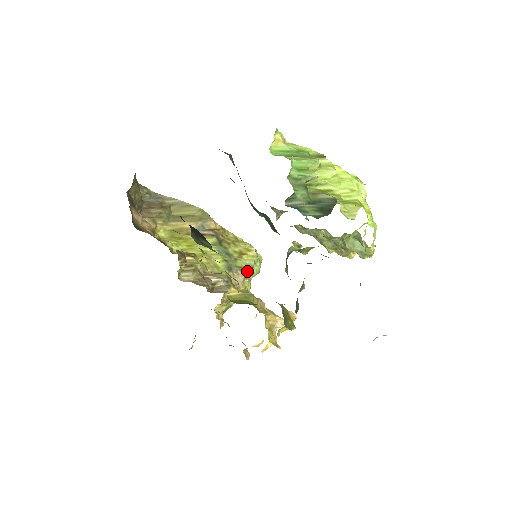
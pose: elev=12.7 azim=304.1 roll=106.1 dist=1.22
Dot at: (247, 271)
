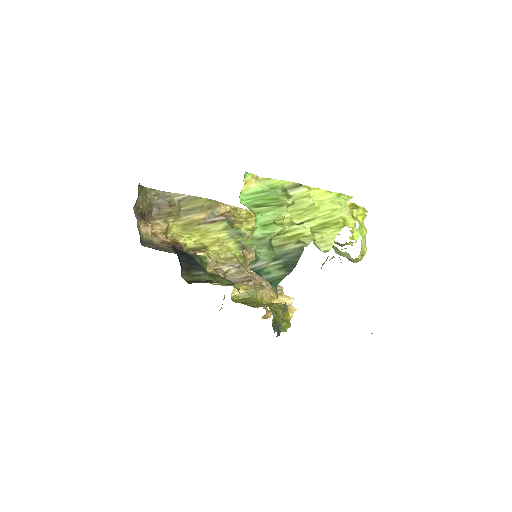
Dot at: occluded
